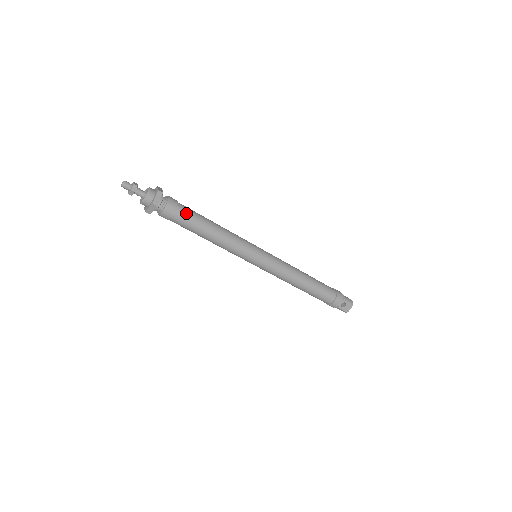
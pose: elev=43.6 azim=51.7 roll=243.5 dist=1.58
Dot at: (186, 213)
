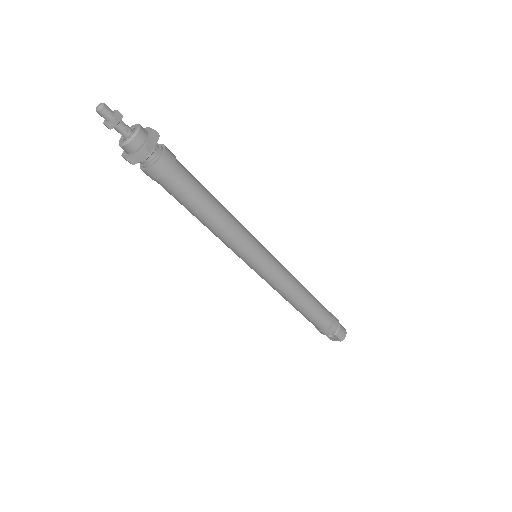
Dot at: (177, 186)
